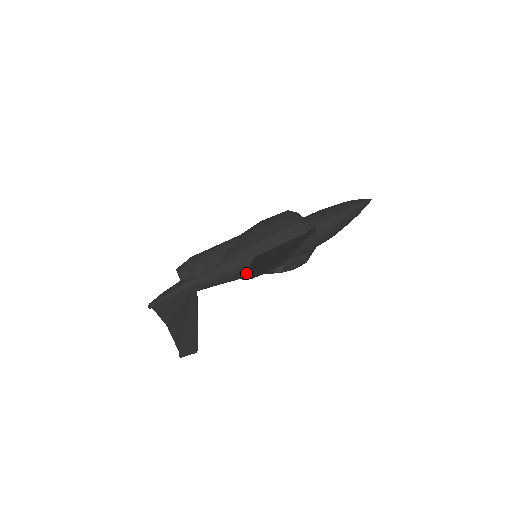
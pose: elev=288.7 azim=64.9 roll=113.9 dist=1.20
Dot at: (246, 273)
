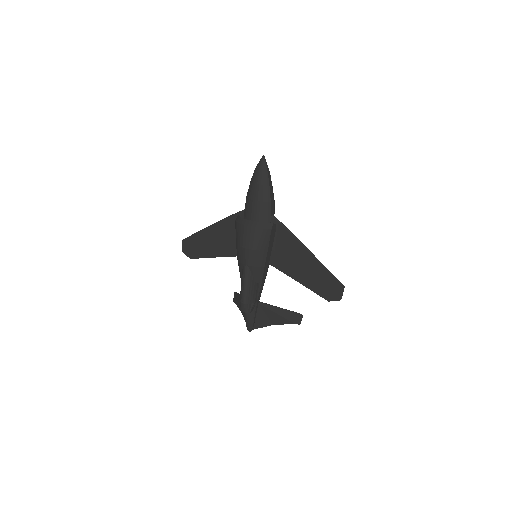
Dot at: (314, 292)
